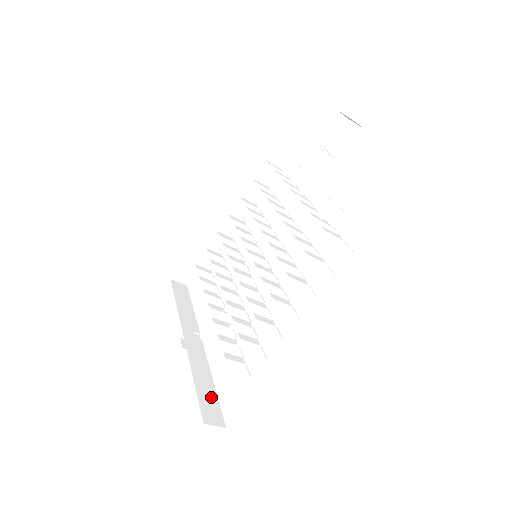
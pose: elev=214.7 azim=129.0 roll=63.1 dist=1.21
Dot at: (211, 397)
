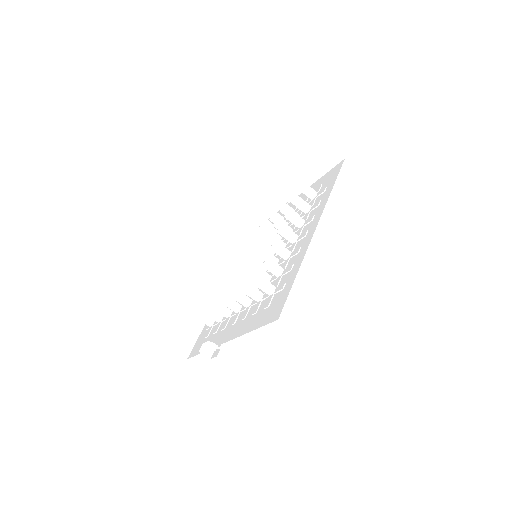
Dot at: occluded
